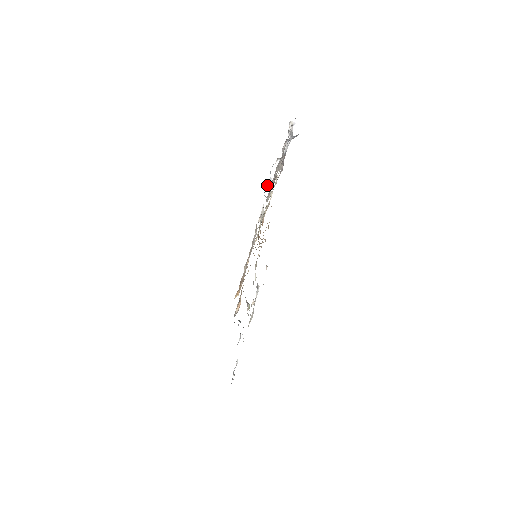
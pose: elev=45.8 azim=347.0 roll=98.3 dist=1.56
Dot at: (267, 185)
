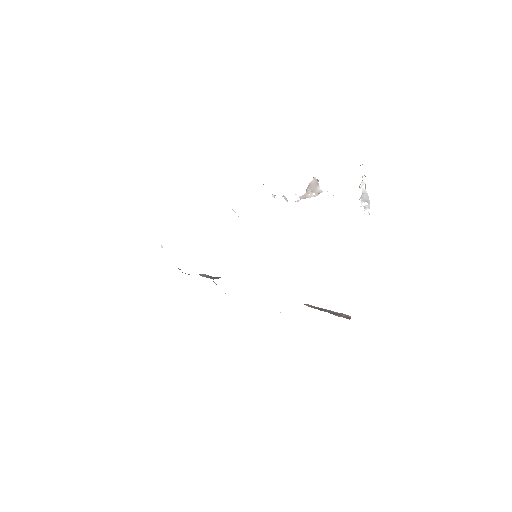
Dot at: occluded
